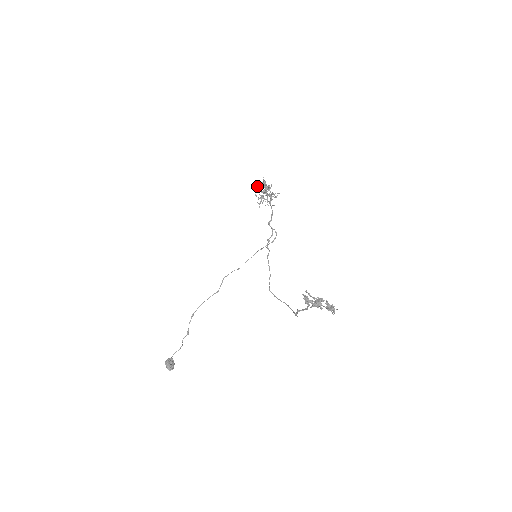
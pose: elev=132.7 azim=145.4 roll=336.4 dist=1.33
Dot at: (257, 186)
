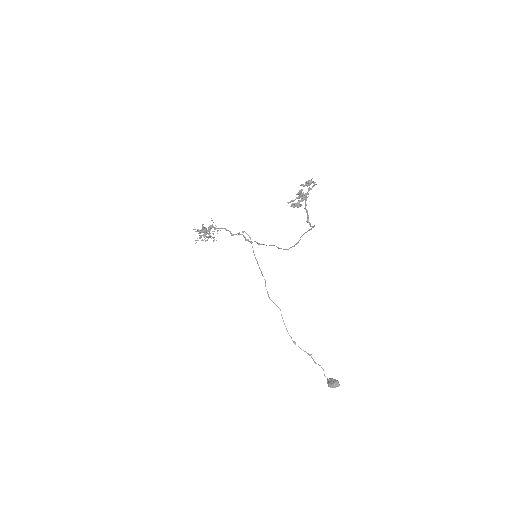
Dot at: (199, 238)
